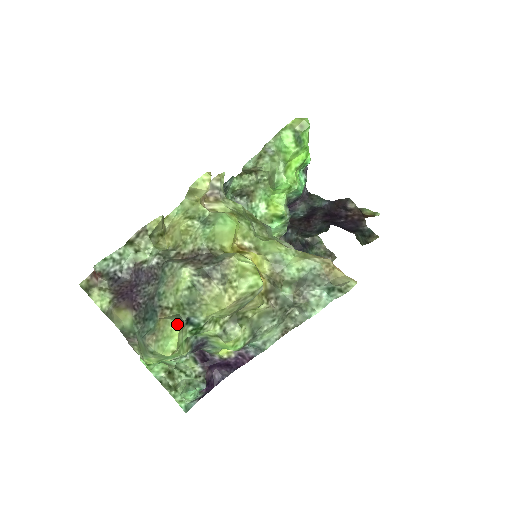
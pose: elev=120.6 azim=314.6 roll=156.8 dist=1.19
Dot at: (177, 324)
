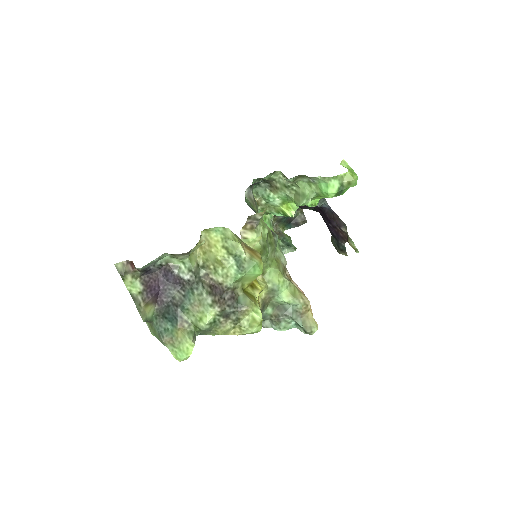
Dot at: (193, 345)
